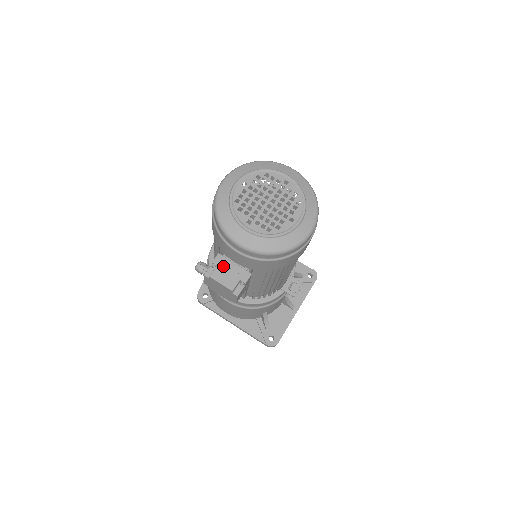
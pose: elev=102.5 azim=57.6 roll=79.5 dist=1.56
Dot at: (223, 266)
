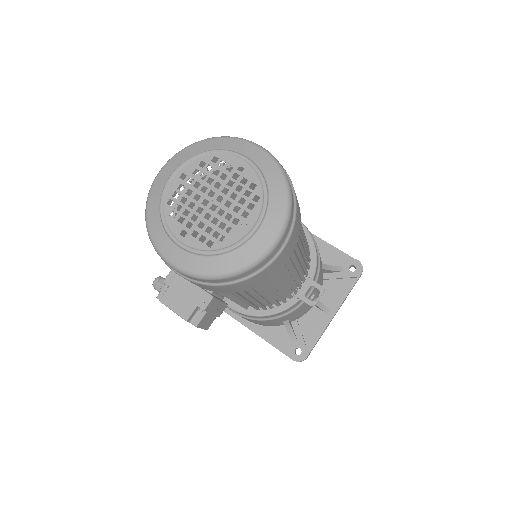
Dot at: (177, 286)
